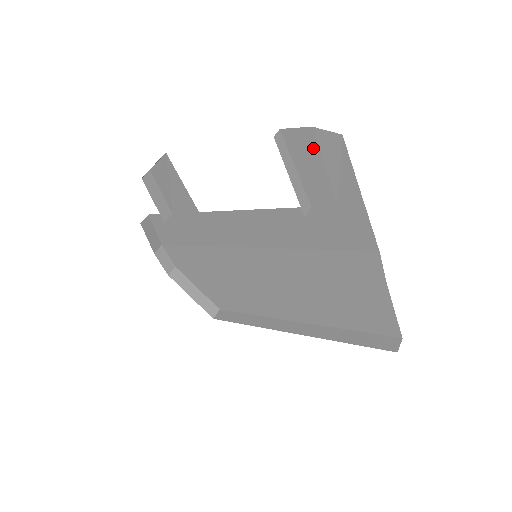
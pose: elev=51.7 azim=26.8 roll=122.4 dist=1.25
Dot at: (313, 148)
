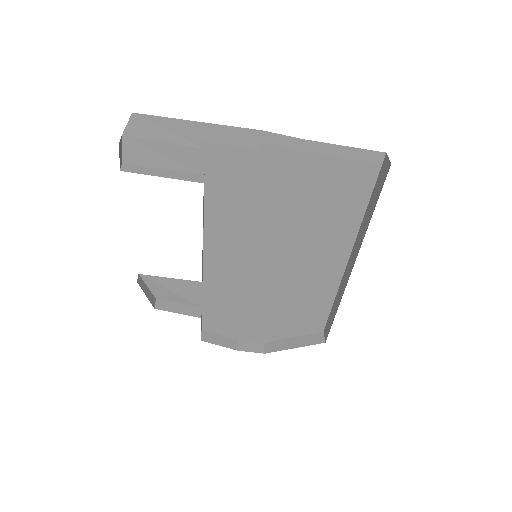
Dot at: (142, 144)
